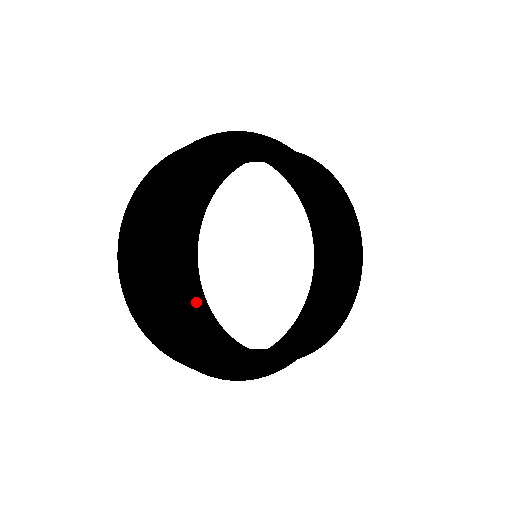
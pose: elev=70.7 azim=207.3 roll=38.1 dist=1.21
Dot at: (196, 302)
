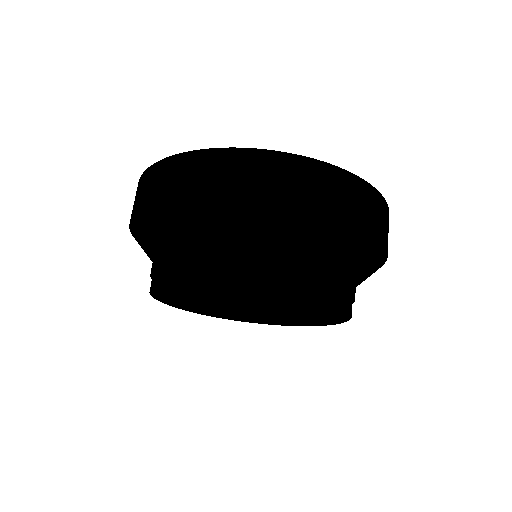
Dot at: (157, 277)
